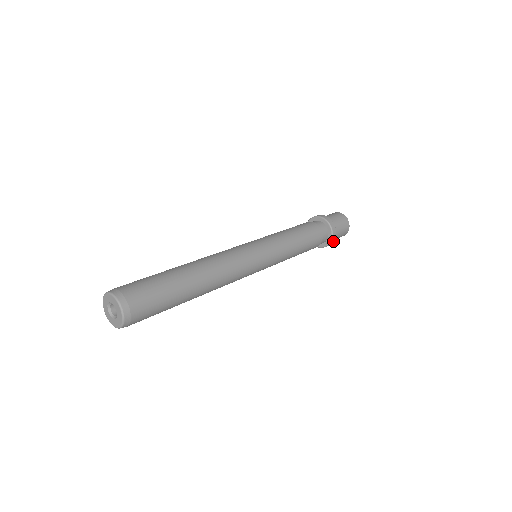
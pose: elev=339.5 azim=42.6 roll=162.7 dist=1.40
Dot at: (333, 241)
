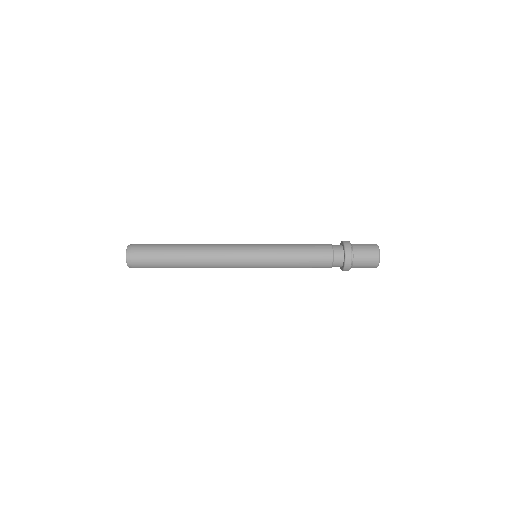
Dot at: (349, 266)
